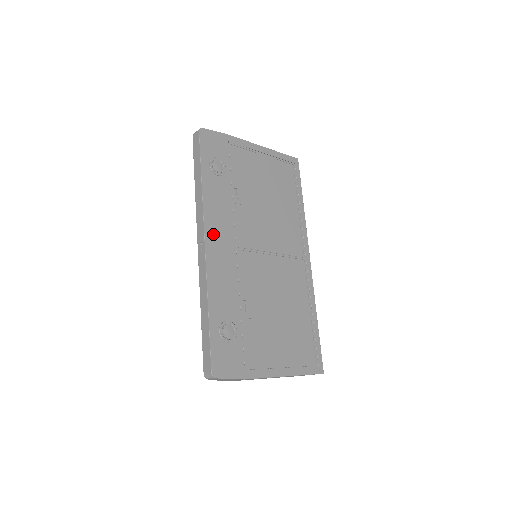
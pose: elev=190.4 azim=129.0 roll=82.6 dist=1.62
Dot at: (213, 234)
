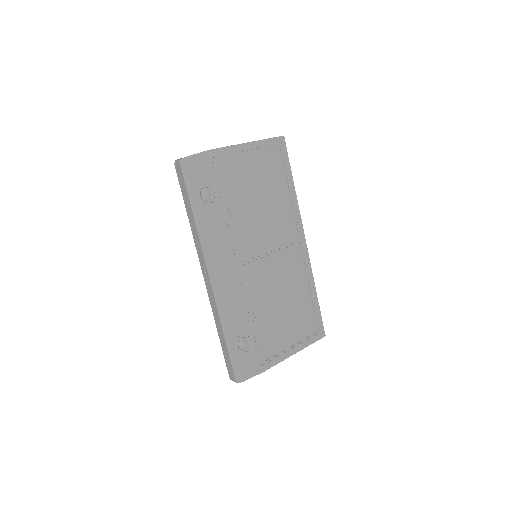
Dot at: (215, 266)
